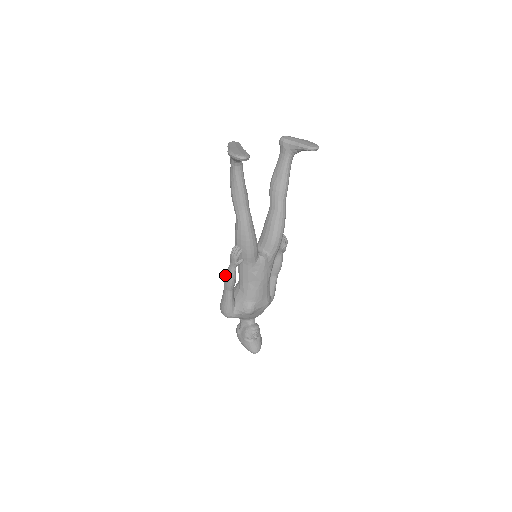
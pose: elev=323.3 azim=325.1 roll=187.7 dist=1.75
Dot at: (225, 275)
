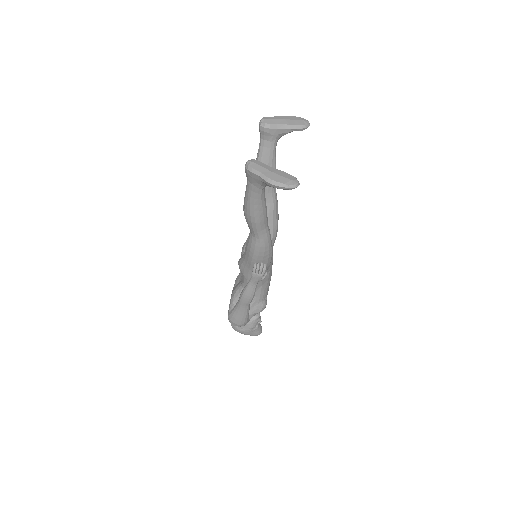
Dot at: (243, 294)
